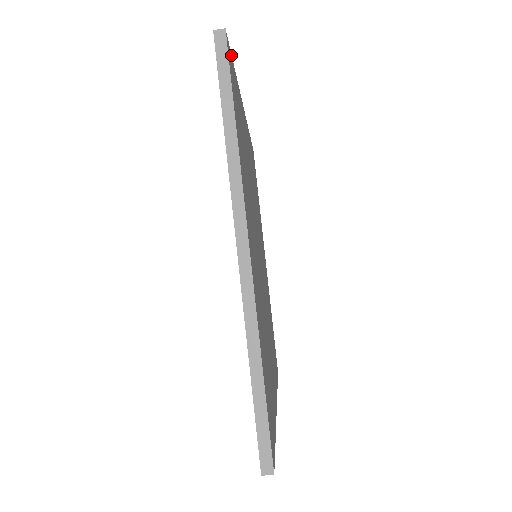
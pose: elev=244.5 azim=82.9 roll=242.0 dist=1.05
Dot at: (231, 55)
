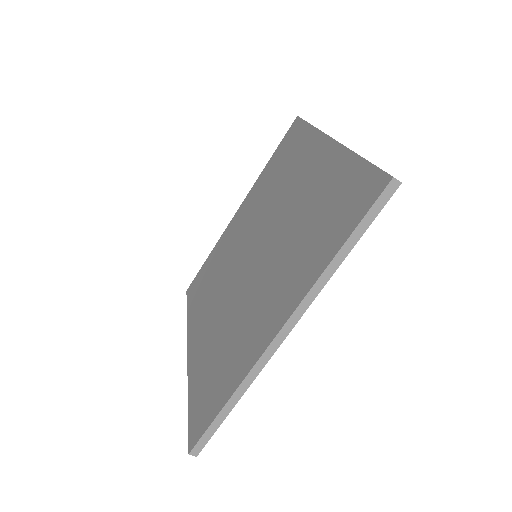
Dot at: occluded
